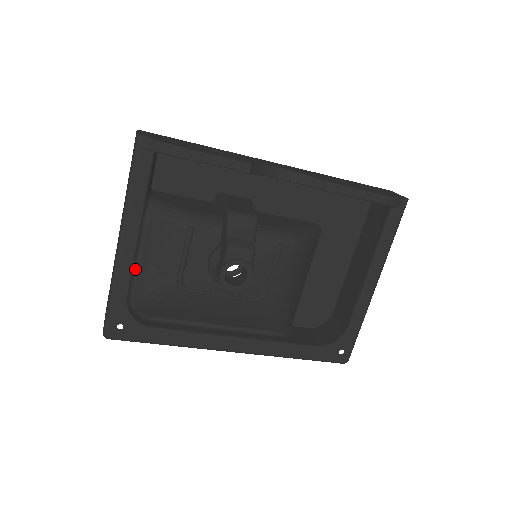
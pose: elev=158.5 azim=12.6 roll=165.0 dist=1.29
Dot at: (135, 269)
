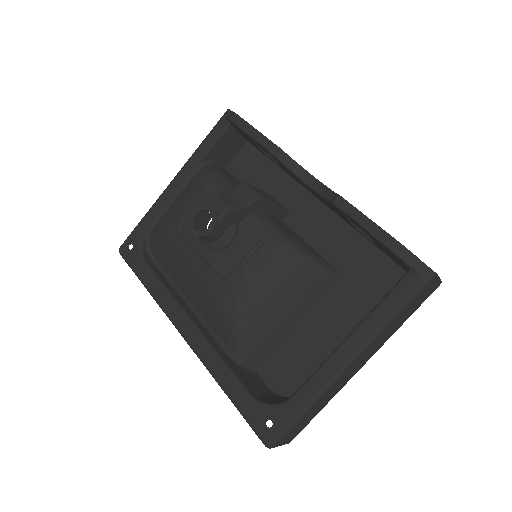
Dot at: (168, 207)
